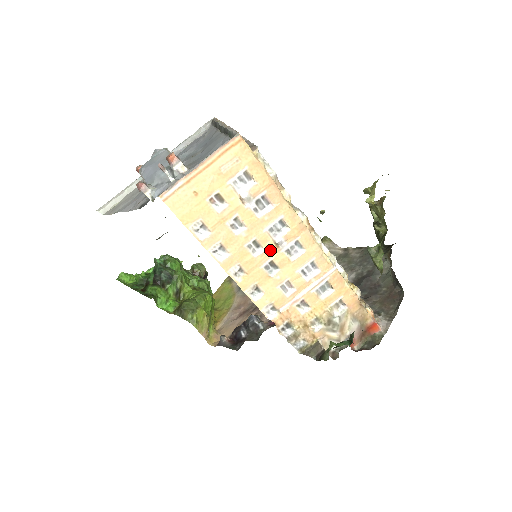
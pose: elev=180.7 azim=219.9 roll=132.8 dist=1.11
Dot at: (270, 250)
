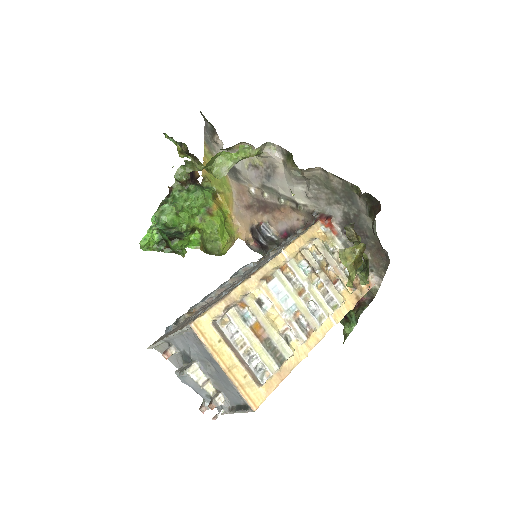
Dot at: occluded
